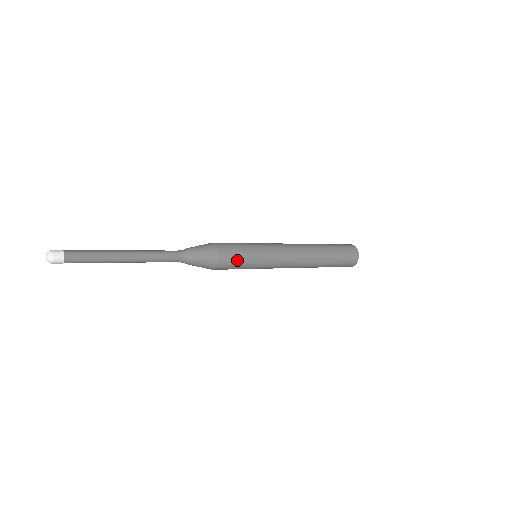
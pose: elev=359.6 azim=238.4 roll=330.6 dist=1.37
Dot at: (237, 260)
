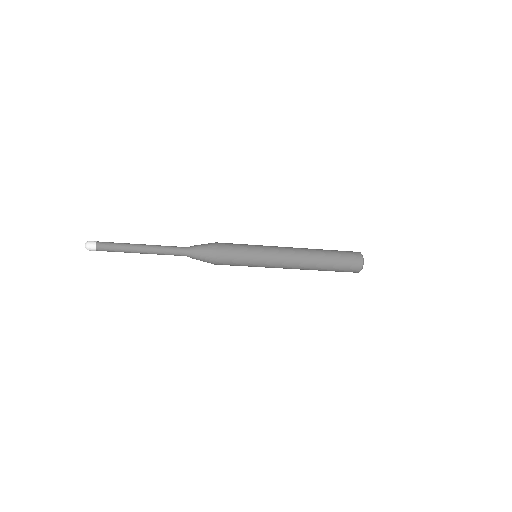
Dot at: (234, 251)
